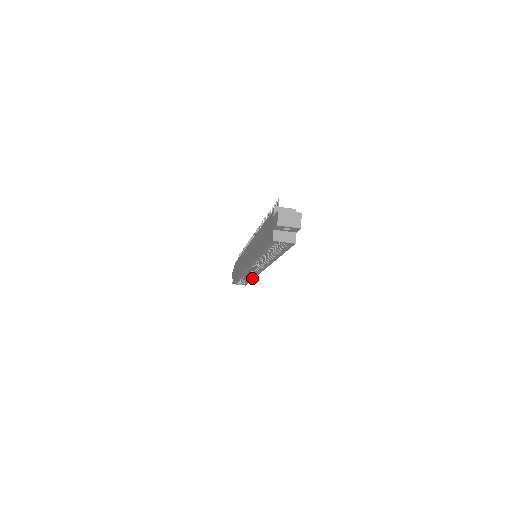
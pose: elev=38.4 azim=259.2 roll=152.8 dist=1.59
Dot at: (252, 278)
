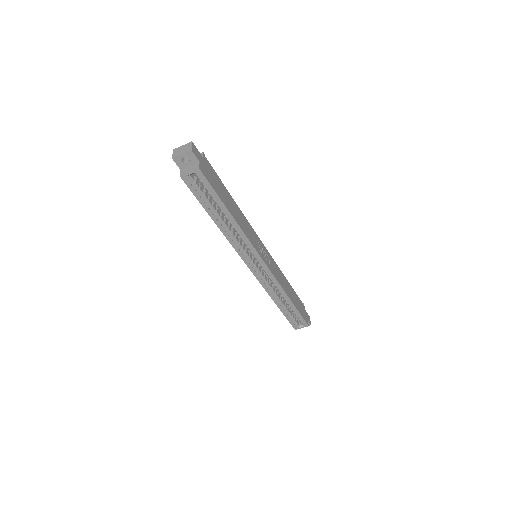
Dot at: (287, 297)
